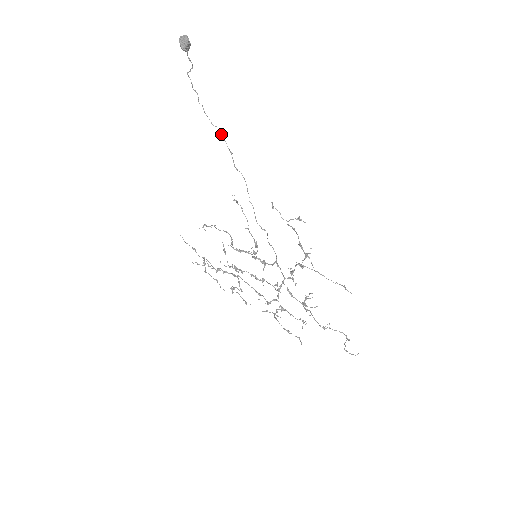
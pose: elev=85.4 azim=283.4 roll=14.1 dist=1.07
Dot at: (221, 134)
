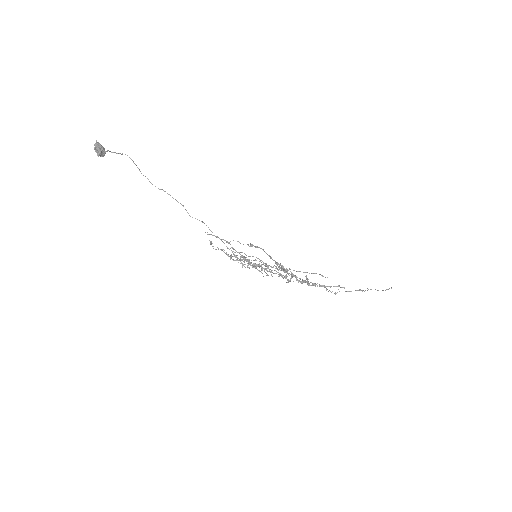
Dot at: (168, 194)
